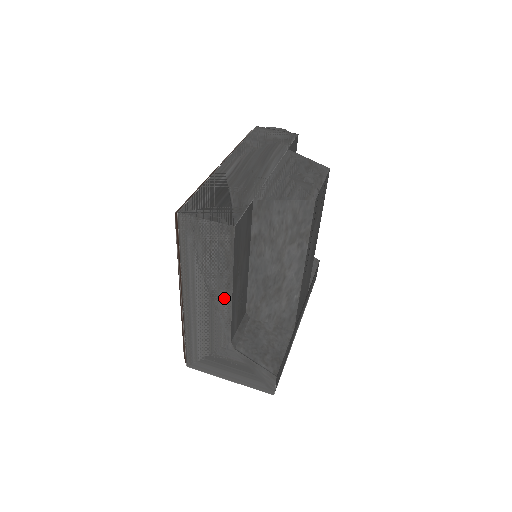
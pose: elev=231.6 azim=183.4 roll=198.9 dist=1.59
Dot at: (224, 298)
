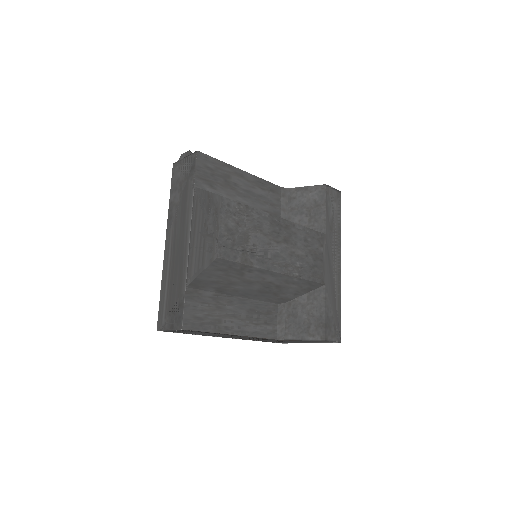
Dot at: occluded
